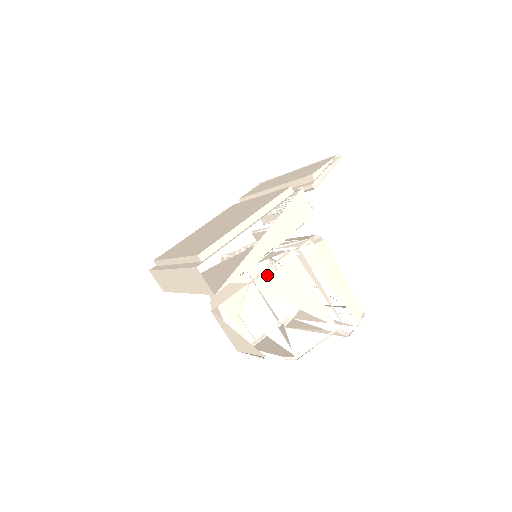
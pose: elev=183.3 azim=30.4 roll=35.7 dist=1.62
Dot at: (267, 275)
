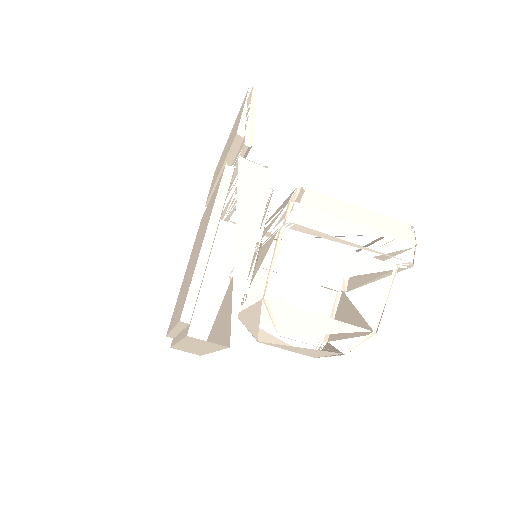
Dot at: occluded
